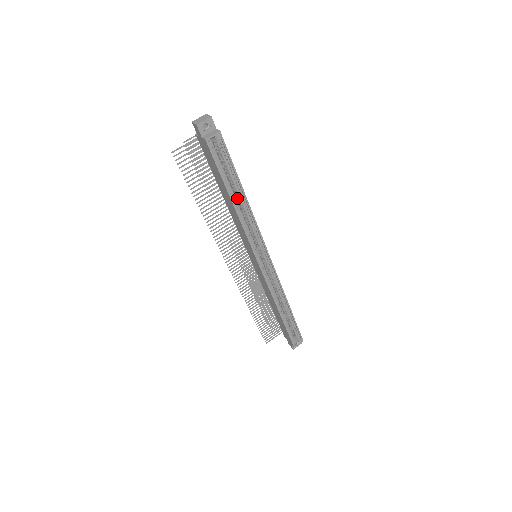
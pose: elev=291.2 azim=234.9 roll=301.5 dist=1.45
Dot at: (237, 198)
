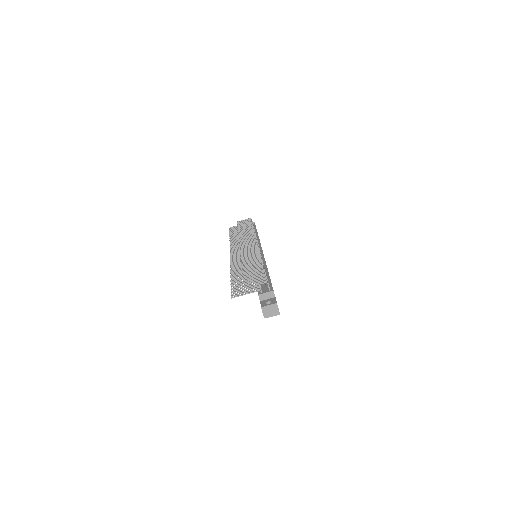
Dot at: occluded
